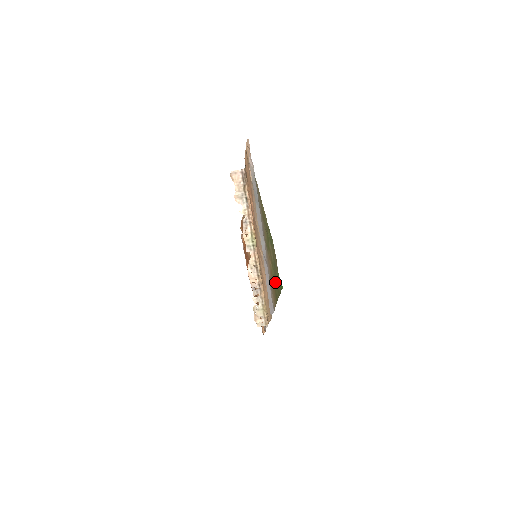
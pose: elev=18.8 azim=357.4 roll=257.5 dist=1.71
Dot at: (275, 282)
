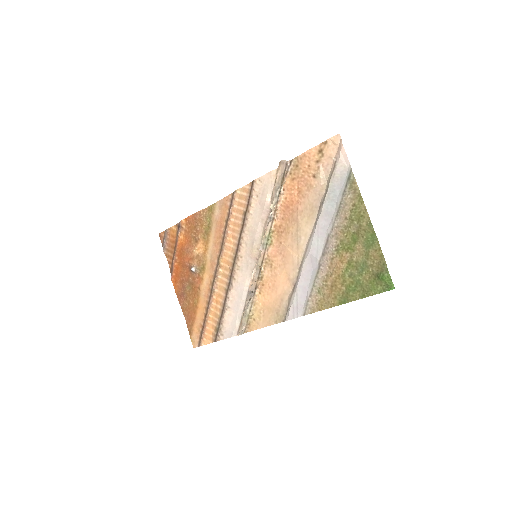
Dot at: (353, 284)
